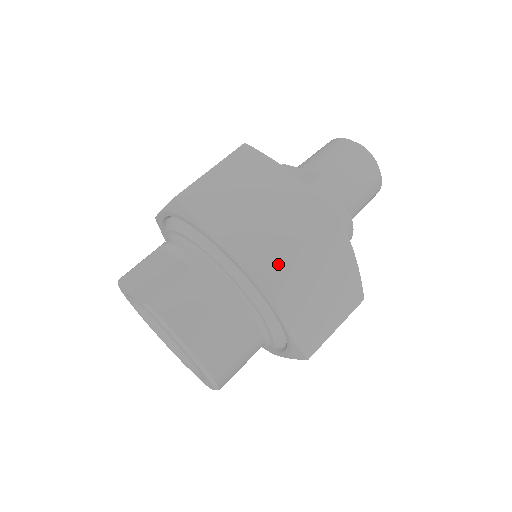
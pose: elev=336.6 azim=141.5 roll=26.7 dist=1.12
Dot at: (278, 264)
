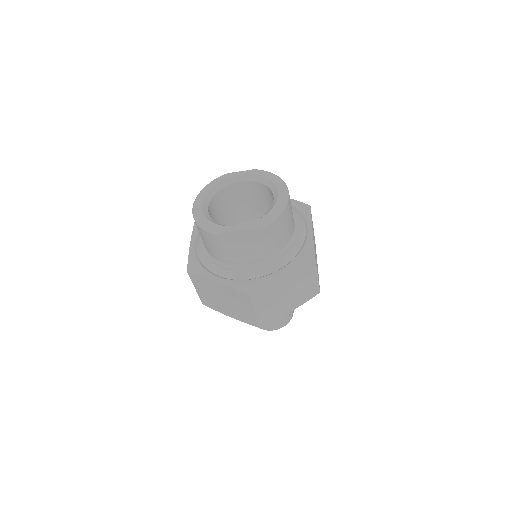
Dot at: occluded
